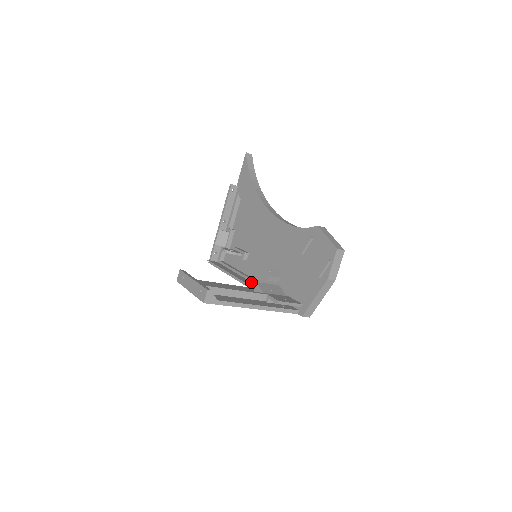
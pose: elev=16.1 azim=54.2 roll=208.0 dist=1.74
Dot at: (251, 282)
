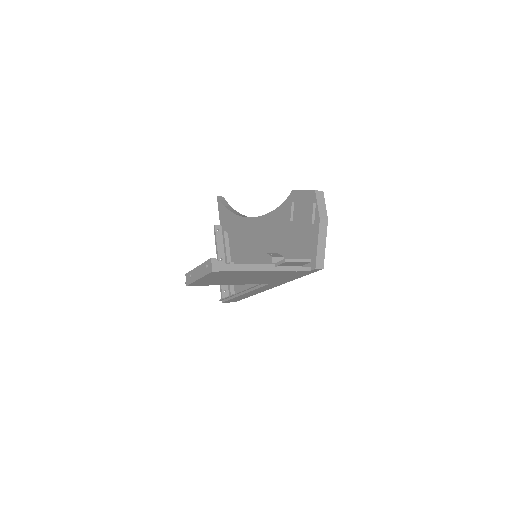
Dot at: occluded
